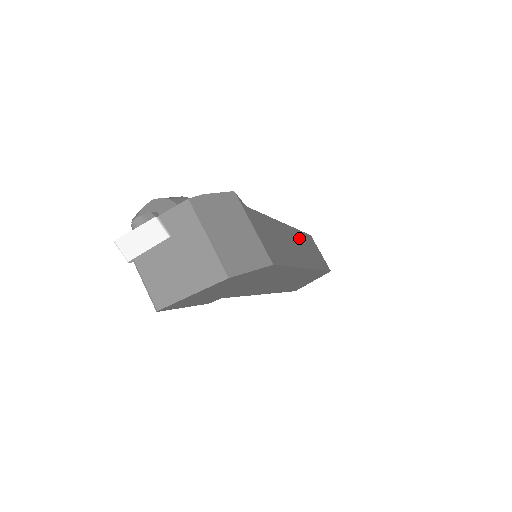
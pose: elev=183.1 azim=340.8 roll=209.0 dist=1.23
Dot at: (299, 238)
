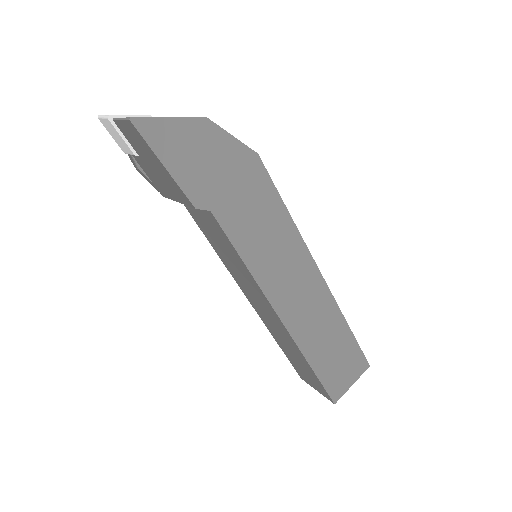
Dot at: occluded
